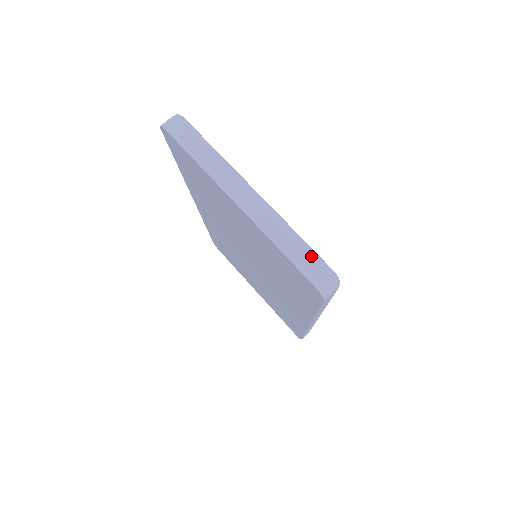
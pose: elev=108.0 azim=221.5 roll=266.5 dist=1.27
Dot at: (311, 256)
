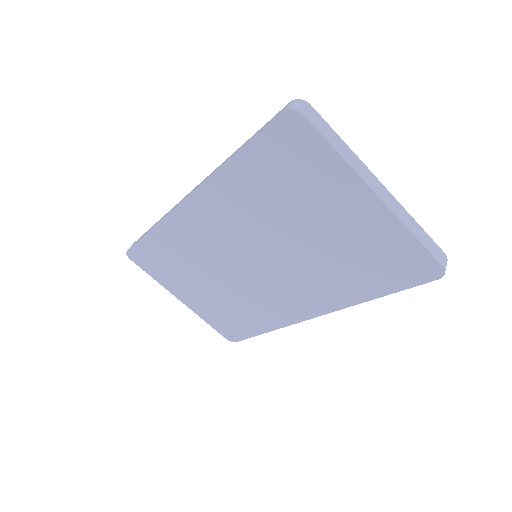
Dot at: (433, 242)
